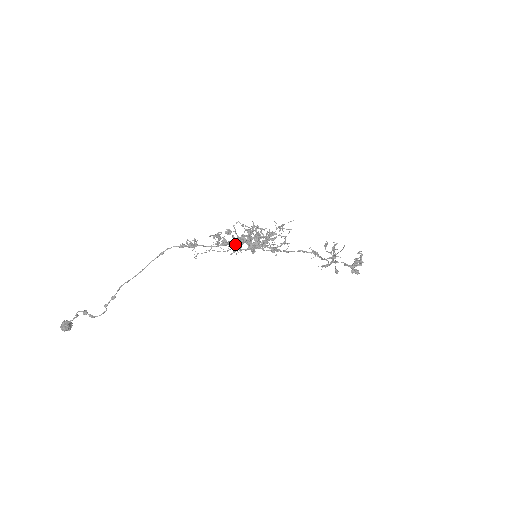
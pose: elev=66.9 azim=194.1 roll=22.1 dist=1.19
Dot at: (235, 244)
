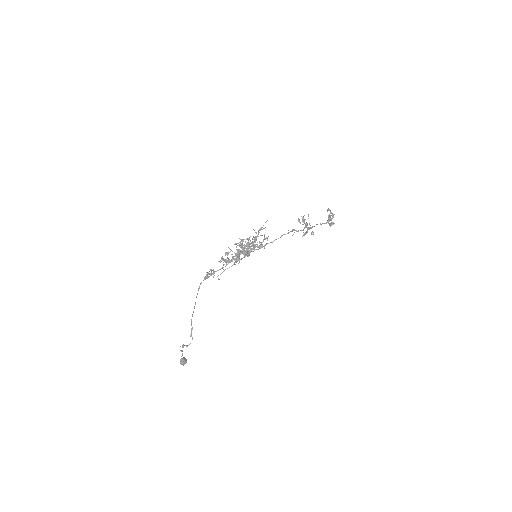
Dot at: occluded
